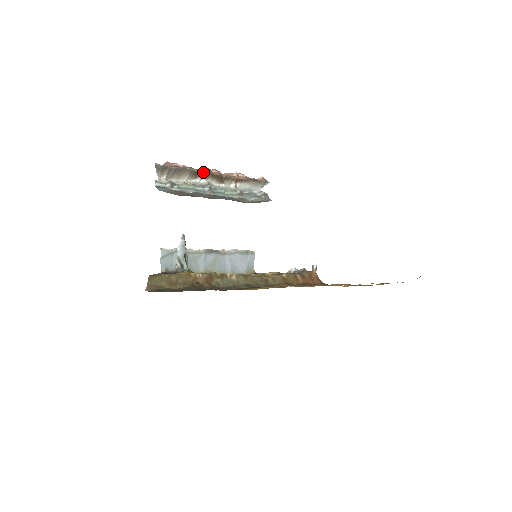
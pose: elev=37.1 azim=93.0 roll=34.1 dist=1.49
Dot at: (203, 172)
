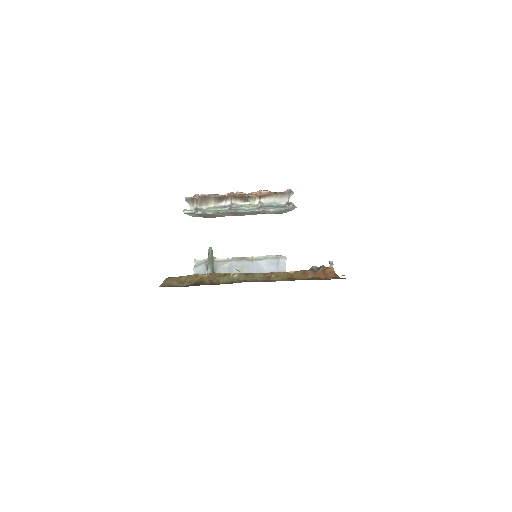
Dot at: (226, 196)
